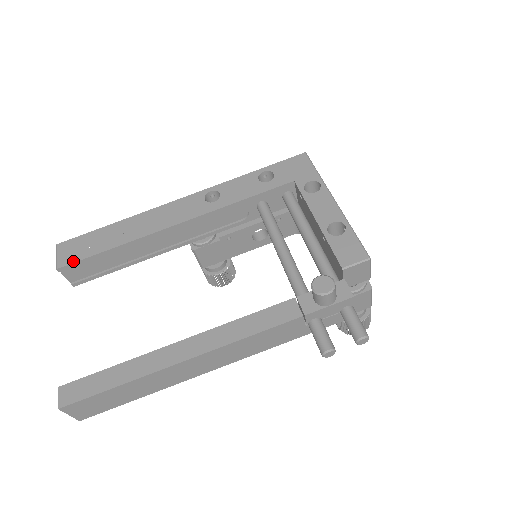
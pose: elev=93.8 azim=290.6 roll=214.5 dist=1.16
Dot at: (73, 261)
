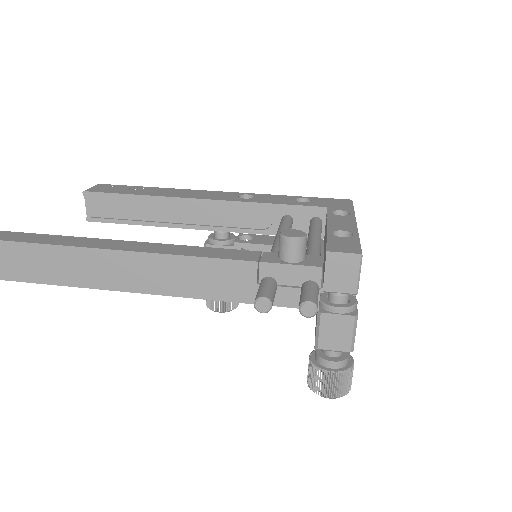
Dot at: (100, 191)
